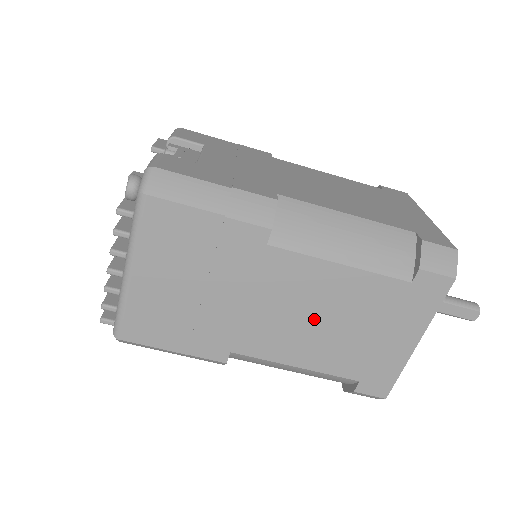
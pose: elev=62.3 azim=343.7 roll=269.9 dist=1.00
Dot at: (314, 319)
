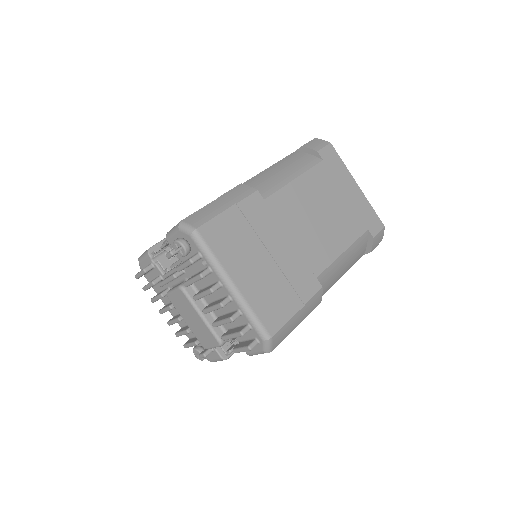
Dot at: (319, 217)
